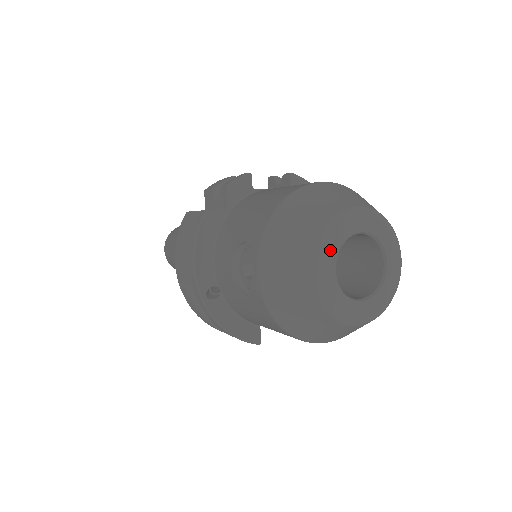
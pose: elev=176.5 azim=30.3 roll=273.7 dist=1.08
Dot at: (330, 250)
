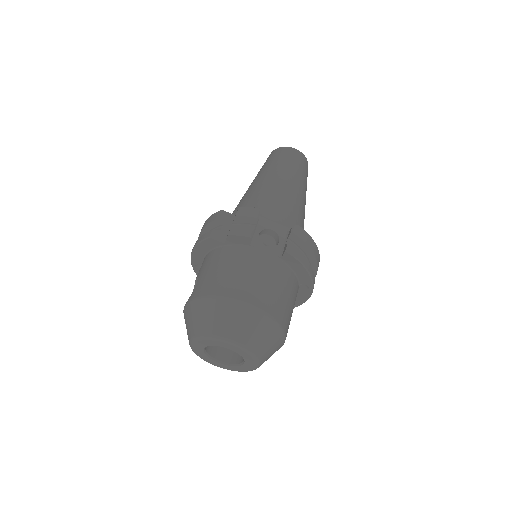
Dot at: (203, 343)
